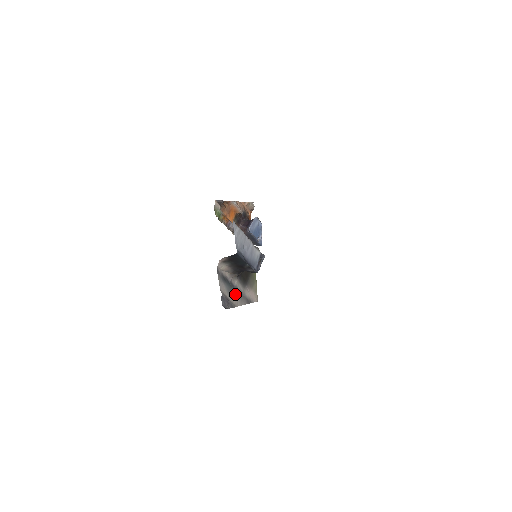
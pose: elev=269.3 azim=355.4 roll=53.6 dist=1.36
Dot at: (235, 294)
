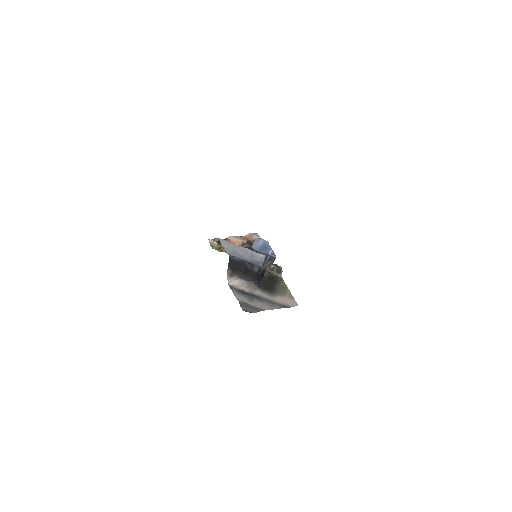
Dot at: (261, 302)
